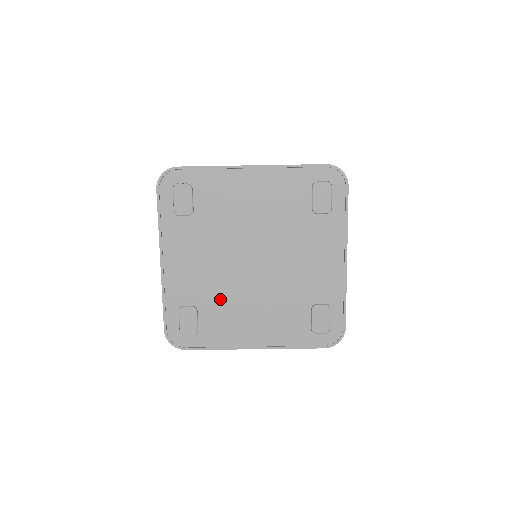
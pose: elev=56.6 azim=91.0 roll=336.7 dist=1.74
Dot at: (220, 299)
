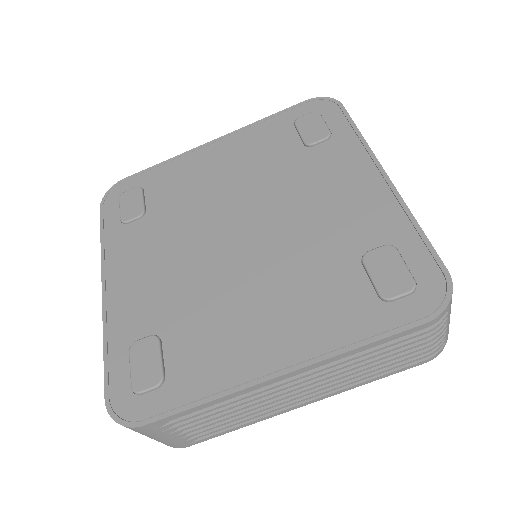
Dot at: (196, 308)
